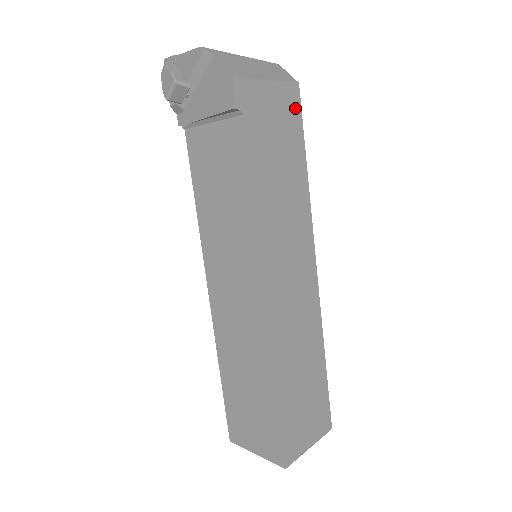
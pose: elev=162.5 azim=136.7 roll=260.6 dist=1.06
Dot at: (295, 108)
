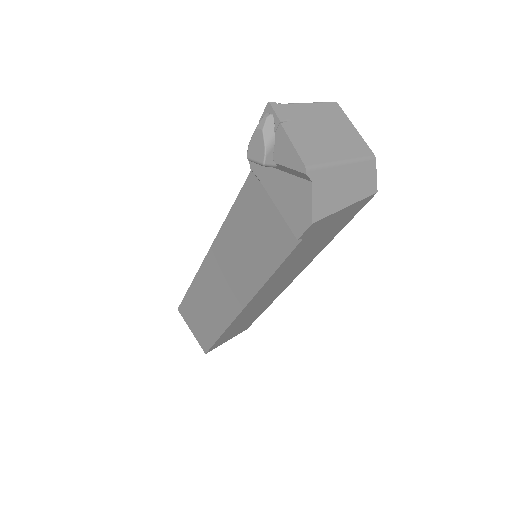
Dot at: (358, 209)
